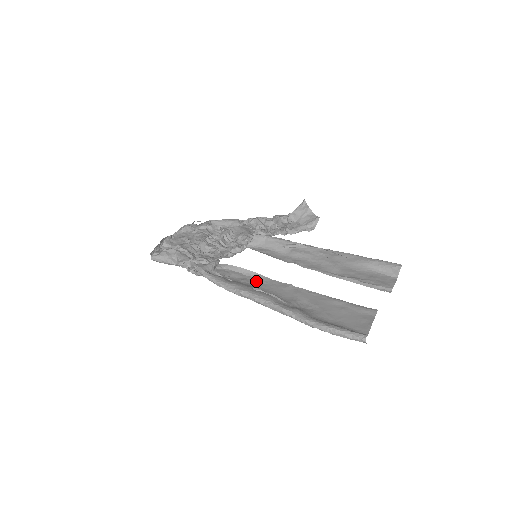
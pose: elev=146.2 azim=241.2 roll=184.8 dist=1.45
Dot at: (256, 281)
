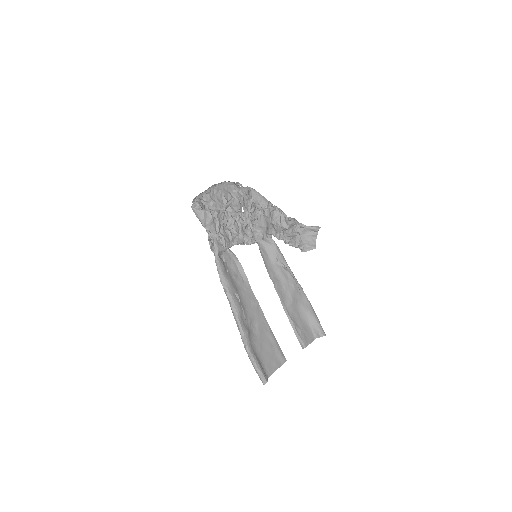
Dot at: (241, 283)
